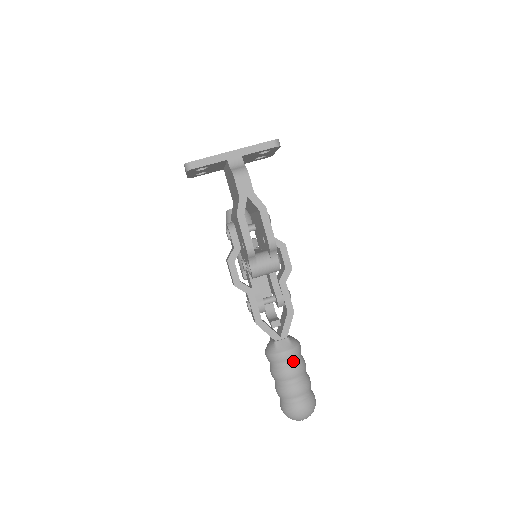
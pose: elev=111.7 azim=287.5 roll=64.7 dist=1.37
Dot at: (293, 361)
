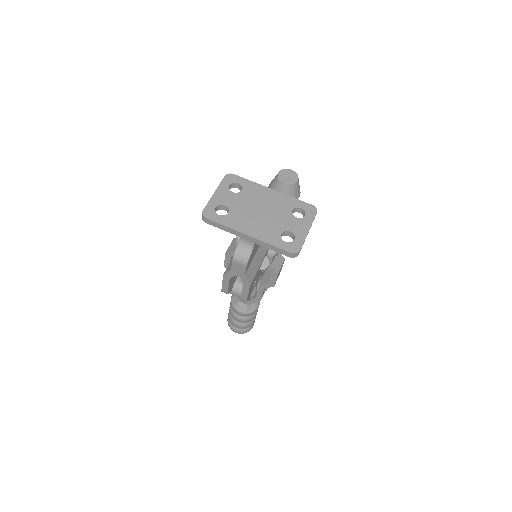
Dot at: (243, 316)
